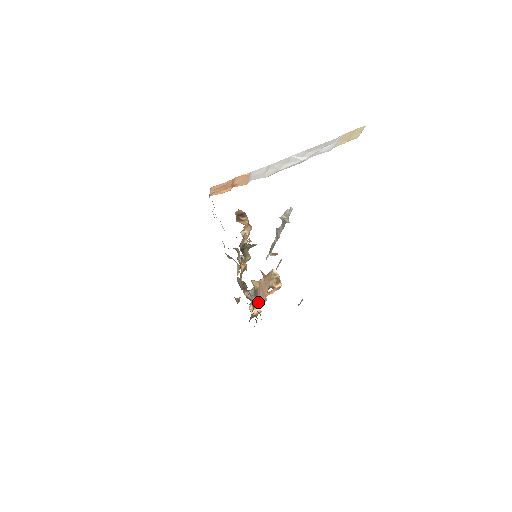
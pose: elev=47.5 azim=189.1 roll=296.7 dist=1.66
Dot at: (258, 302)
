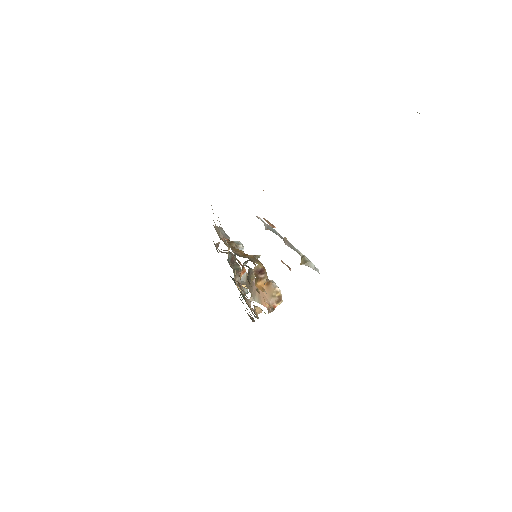
Dot at: occluded
